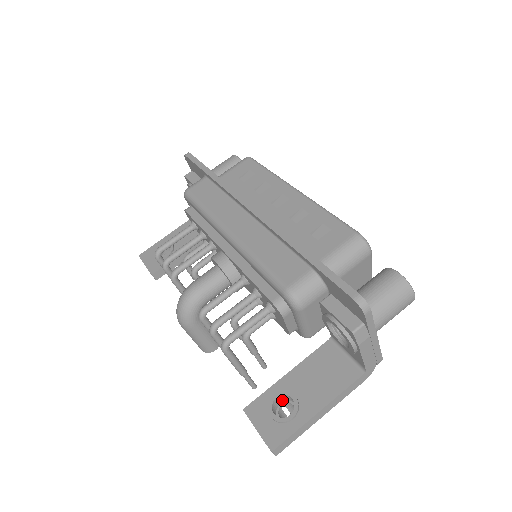
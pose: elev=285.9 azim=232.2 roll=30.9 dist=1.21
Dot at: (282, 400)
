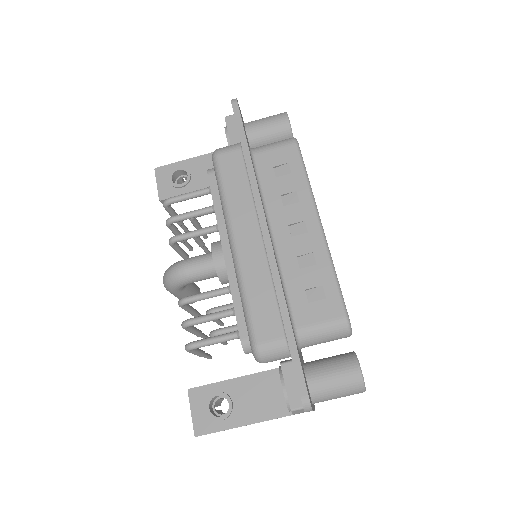
Dot at: occluded
